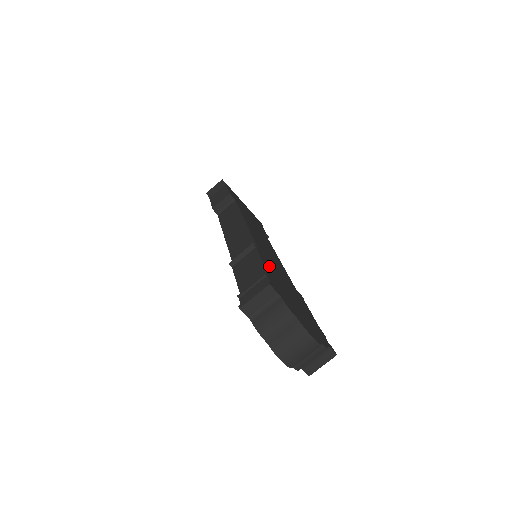
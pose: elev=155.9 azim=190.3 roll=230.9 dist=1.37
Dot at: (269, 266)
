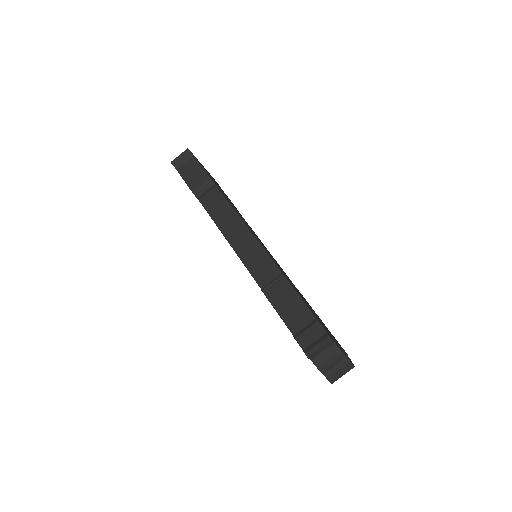
Dot at: occluded
